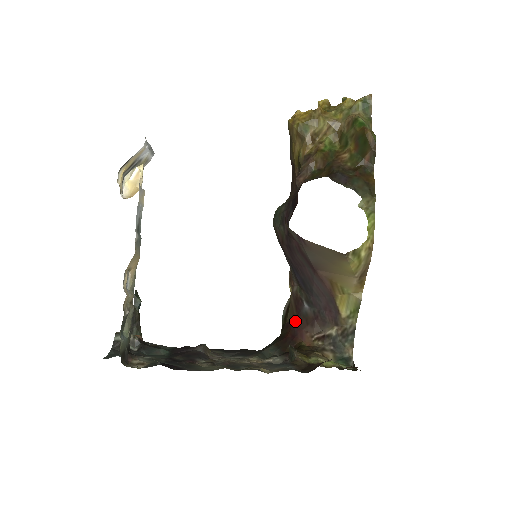
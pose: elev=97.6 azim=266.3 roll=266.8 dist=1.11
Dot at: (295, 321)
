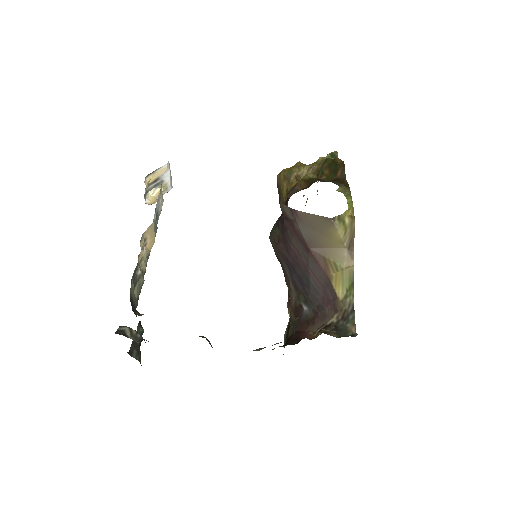
Dot at: (296, 329)
